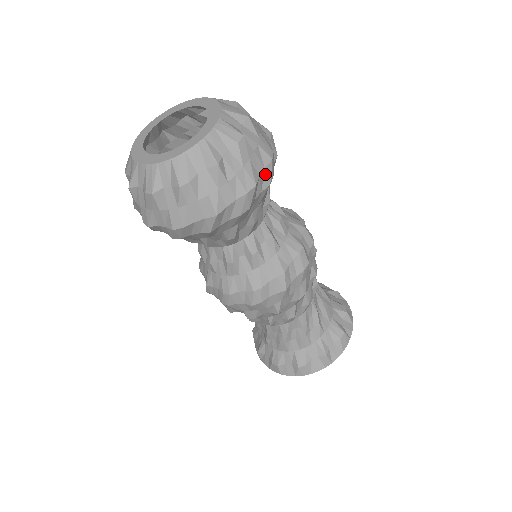
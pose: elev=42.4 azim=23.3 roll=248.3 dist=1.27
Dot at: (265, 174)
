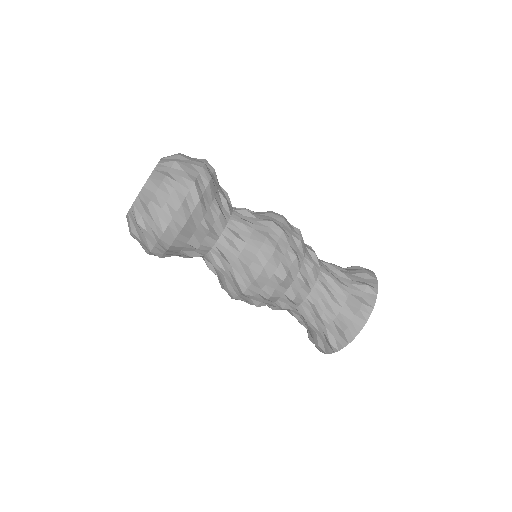
Dot at: (207, 165)
